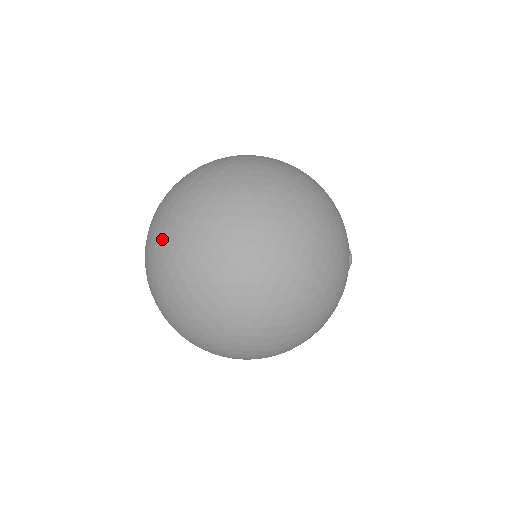
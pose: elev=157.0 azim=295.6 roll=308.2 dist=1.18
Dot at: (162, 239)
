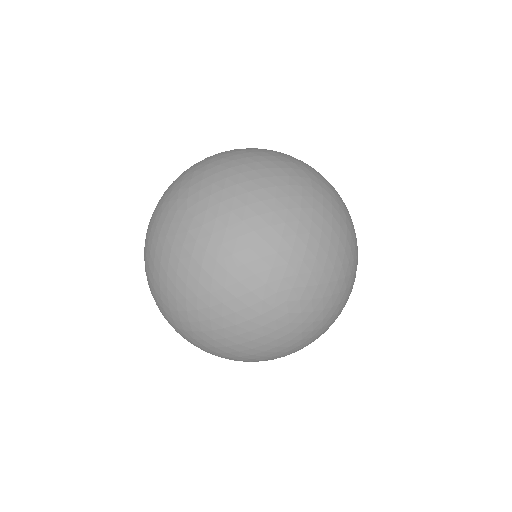
Dot at: (187, 220)
